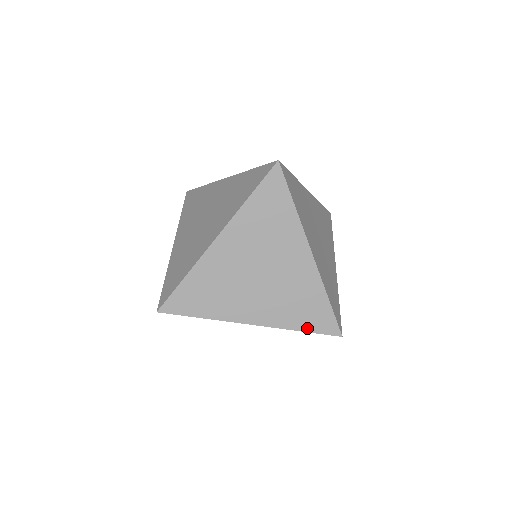
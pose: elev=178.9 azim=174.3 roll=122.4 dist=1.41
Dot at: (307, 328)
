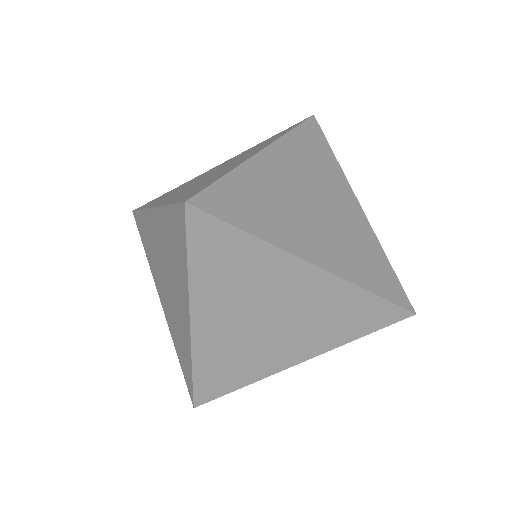
Dot at: (181, 362)
